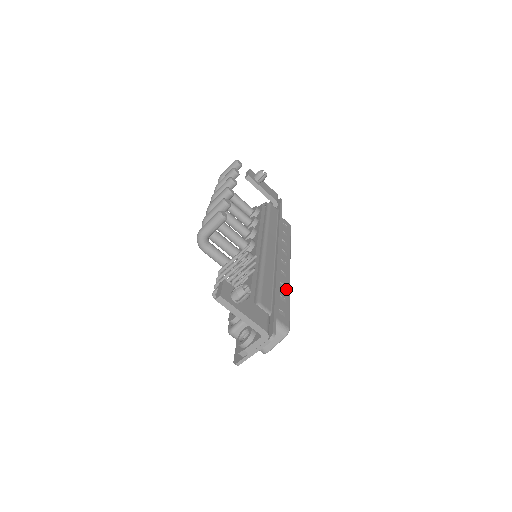
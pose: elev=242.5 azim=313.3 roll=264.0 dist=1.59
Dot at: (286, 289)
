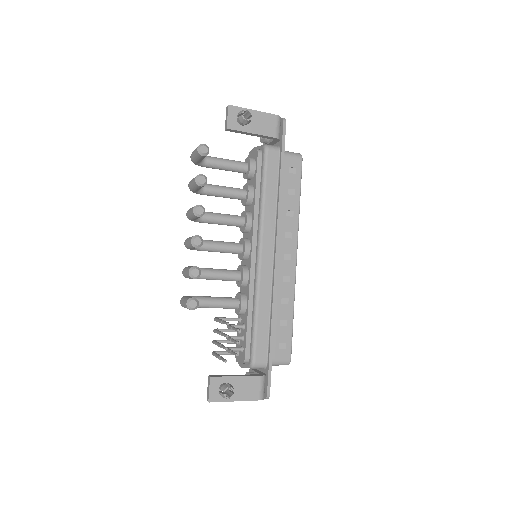
Dot at: (289, 303)
